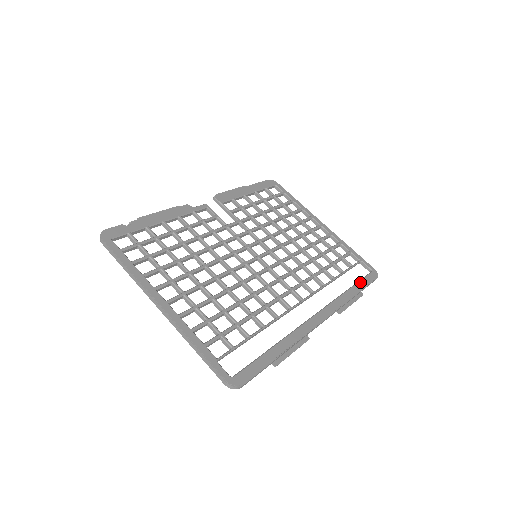
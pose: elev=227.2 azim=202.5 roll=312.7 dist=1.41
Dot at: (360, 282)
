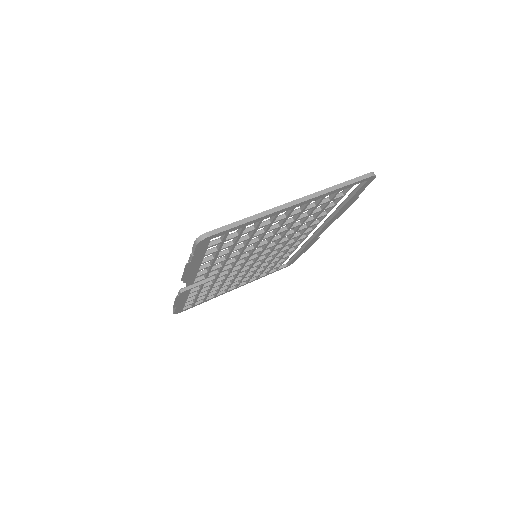
Dot at: (294, 254)
